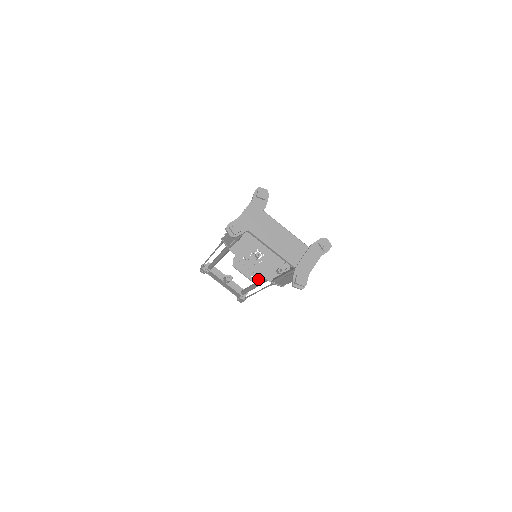
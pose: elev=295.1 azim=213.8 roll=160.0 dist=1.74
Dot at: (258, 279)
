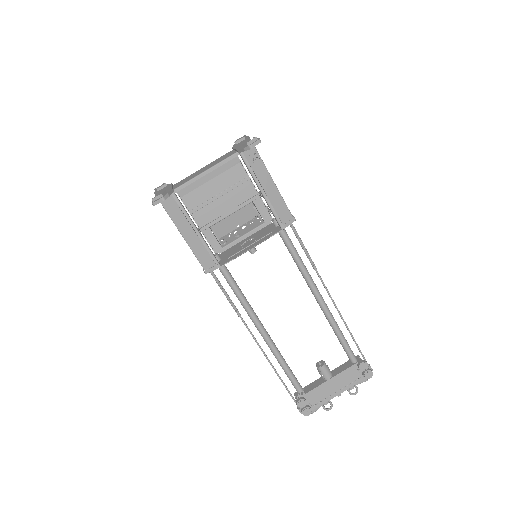
Dot at: (267, 237)
